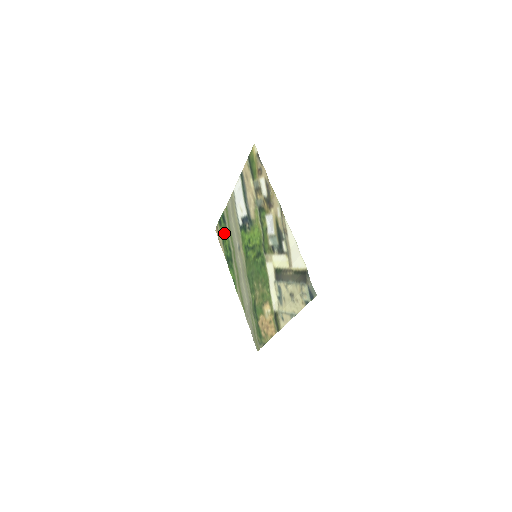
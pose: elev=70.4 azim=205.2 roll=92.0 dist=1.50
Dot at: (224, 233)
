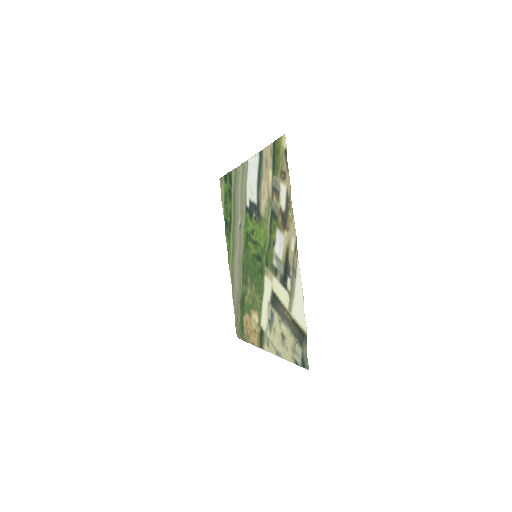
Dot at: (228, 194)
